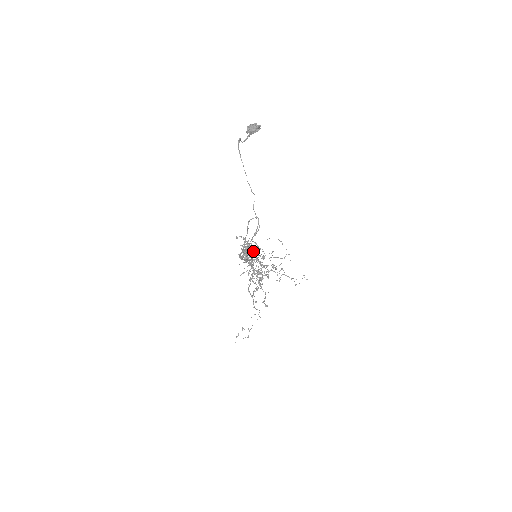
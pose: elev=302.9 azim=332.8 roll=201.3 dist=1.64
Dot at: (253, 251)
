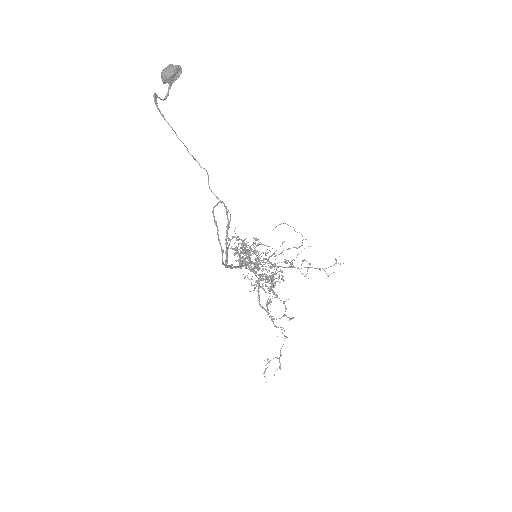
Dot at: (249, 251)
